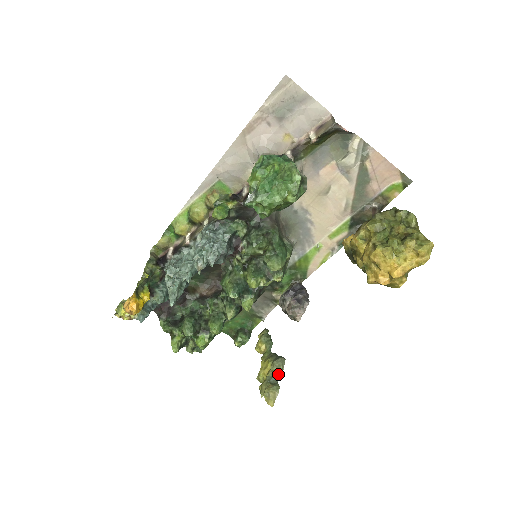
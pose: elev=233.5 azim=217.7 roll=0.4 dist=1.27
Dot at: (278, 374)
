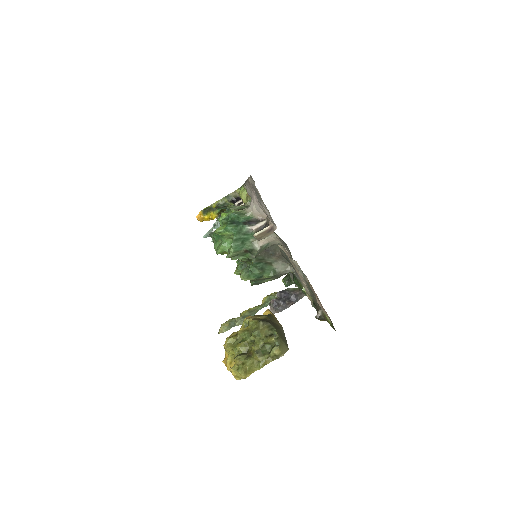
Dot at: occluded
